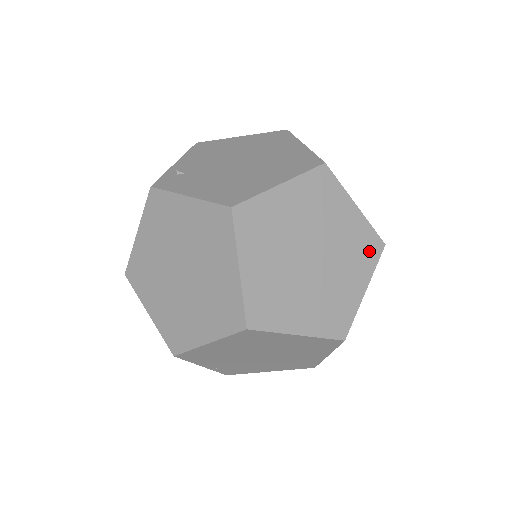
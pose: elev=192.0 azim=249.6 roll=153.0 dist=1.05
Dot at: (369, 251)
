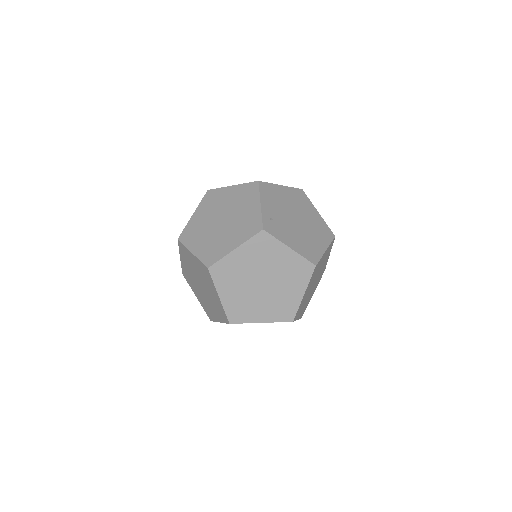
Dot at: occluded
